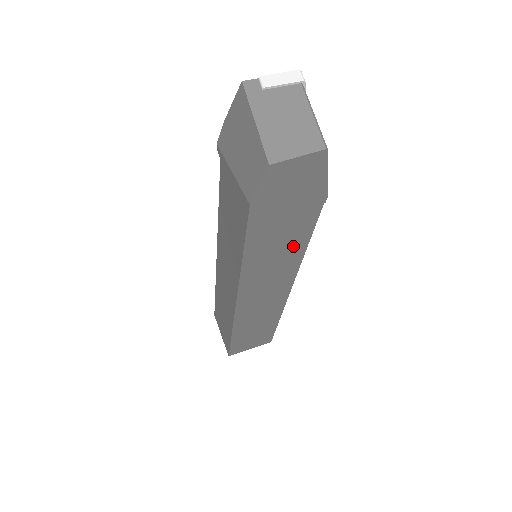
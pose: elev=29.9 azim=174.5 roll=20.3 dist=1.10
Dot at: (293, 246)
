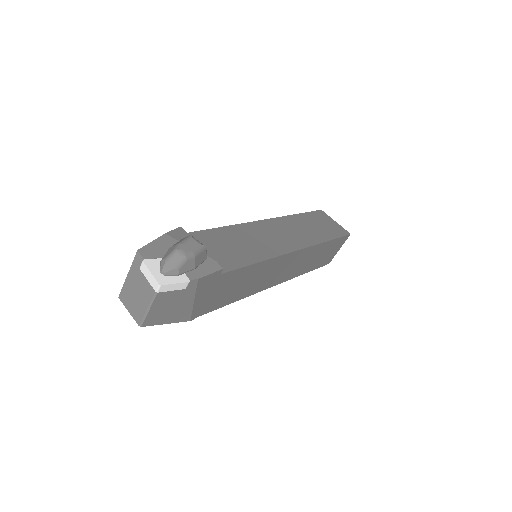
Dot at: occluded
